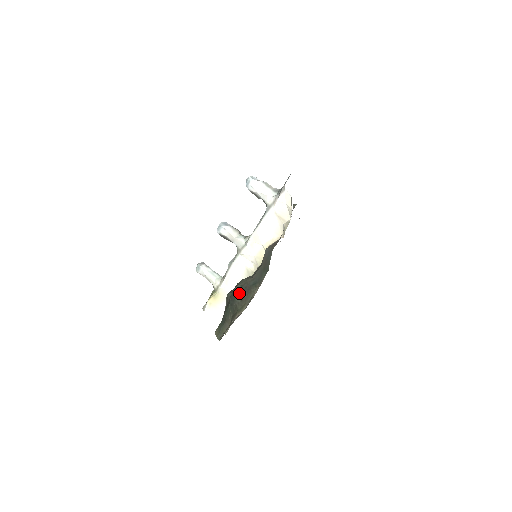
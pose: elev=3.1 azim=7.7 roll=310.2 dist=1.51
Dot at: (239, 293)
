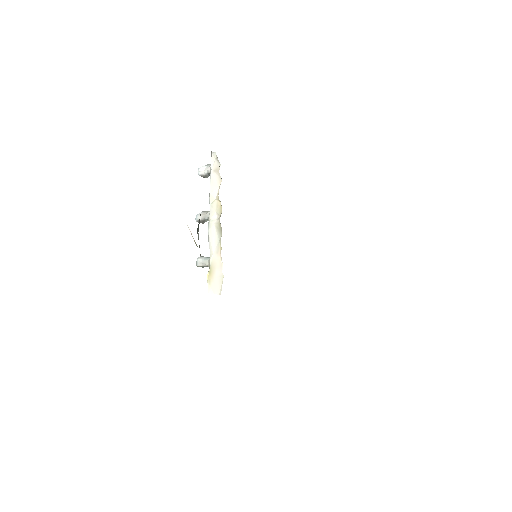
Dot at: (198, 225)
